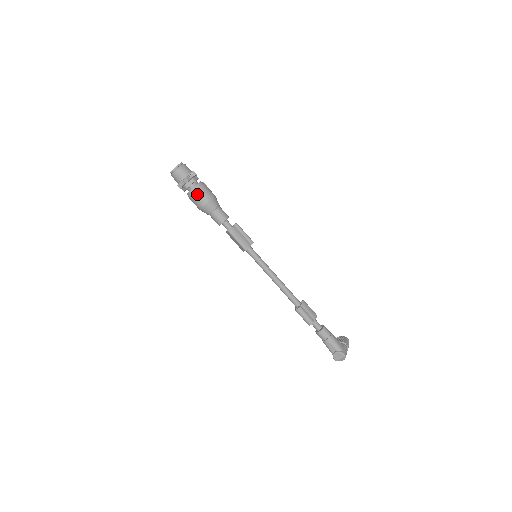
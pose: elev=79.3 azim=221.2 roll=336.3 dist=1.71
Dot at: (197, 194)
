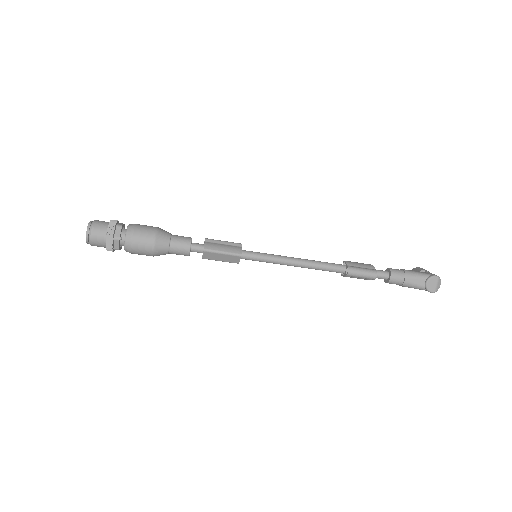
Dot at: (136, 236)
